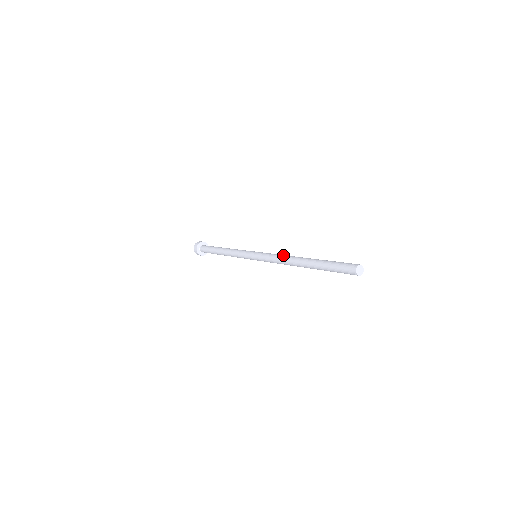
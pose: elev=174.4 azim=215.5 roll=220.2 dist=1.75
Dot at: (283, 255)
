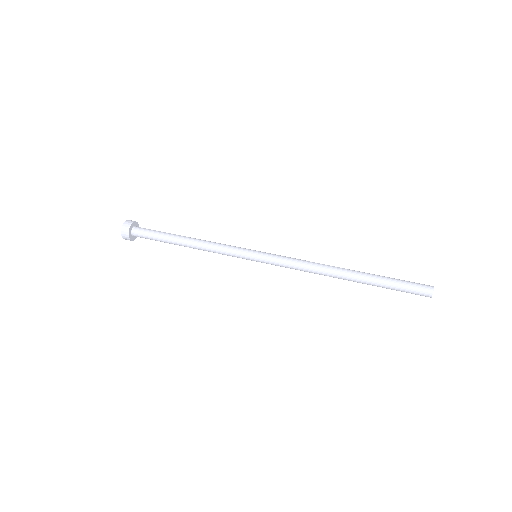
Dot at: (310, 268)
